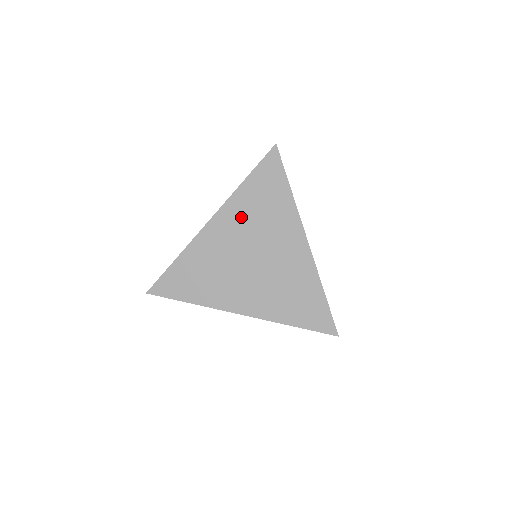
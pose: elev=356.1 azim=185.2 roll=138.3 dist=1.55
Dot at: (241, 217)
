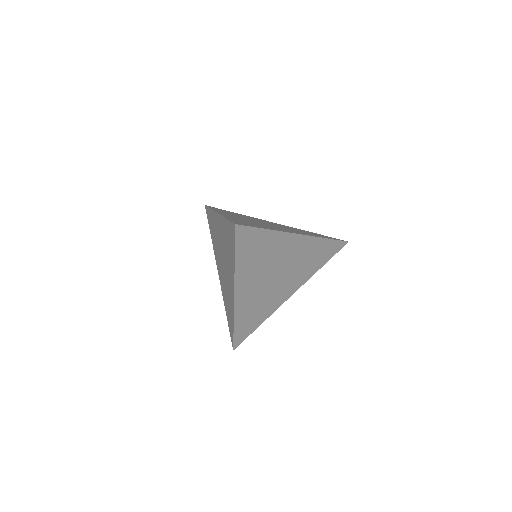
Dot at: (251, 273)
